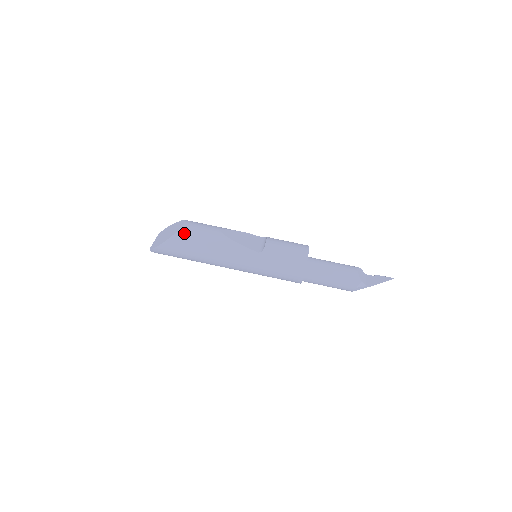
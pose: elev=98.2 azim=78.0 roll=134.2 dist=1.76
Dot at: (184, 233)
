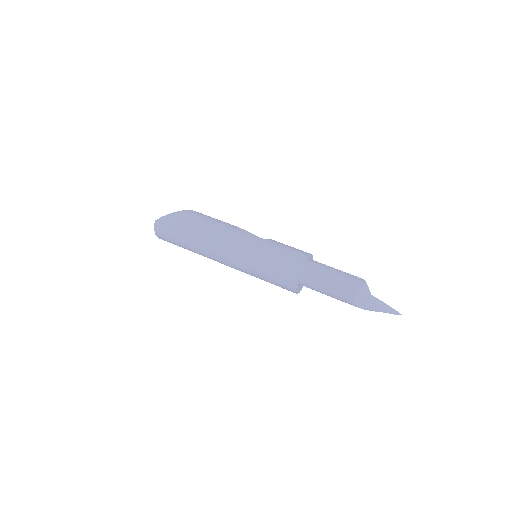
Dot at: (196, 212)
